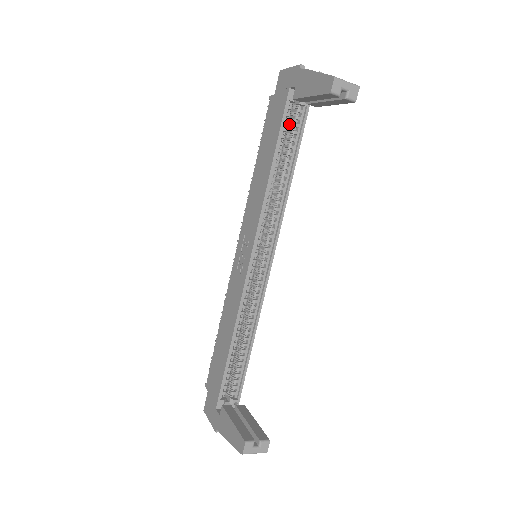
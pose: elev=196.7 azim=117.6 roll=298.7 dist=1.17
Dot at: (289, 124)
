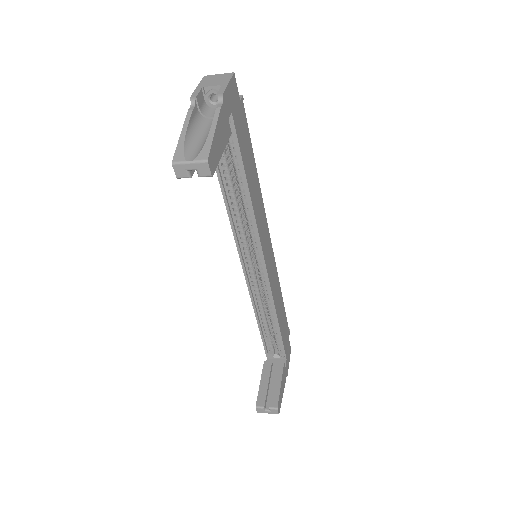
Dot at: occluded
